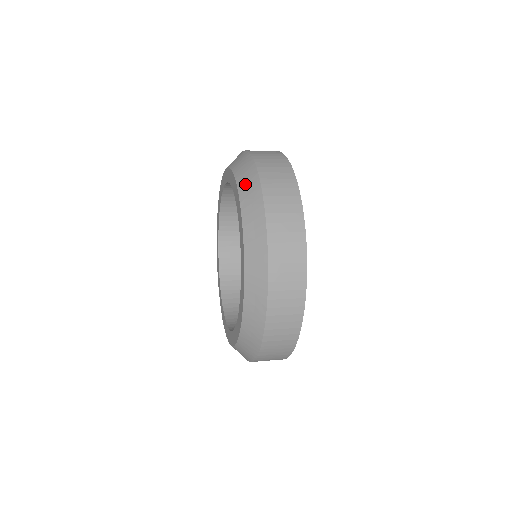
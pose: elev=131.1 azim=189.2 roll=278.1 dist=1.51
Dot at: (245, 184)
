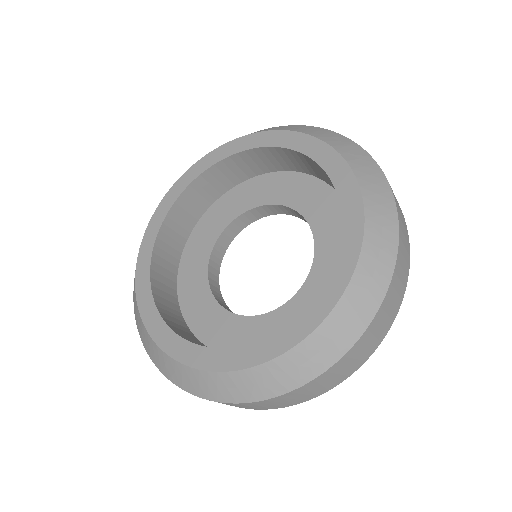
Dot at: (336, 141)
